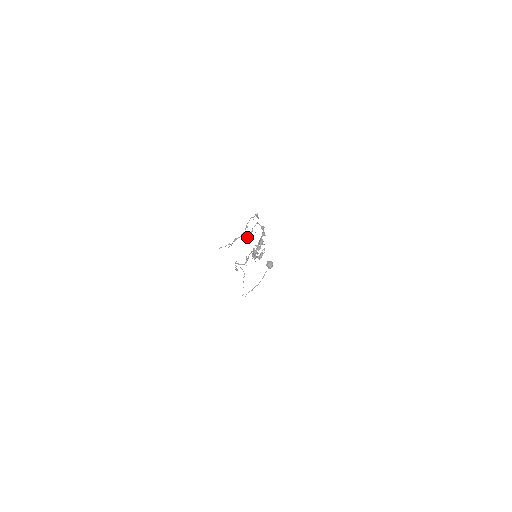
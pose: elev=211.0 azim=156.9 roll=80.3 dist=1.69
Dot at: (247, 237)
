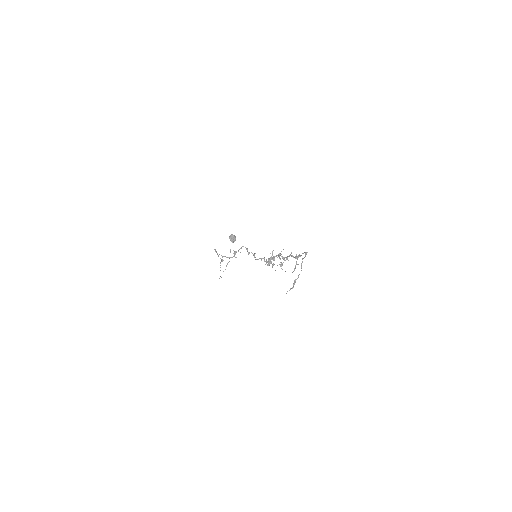
Dot at: (293, 271)
